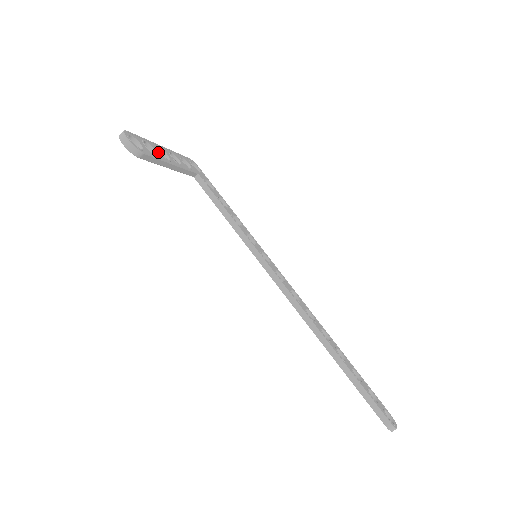
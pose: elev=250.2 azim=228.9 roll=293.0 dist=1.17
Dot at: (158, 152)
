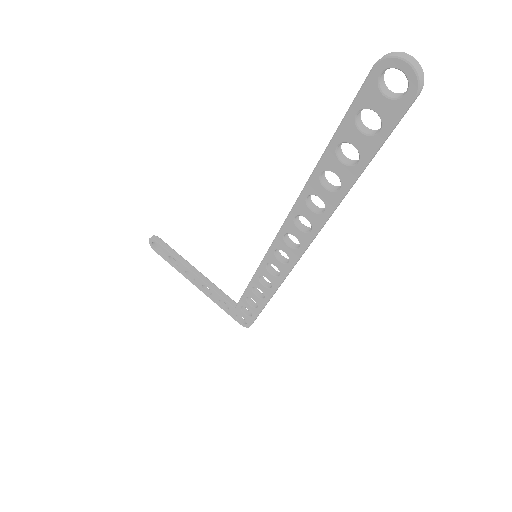
Dot at: occluded
